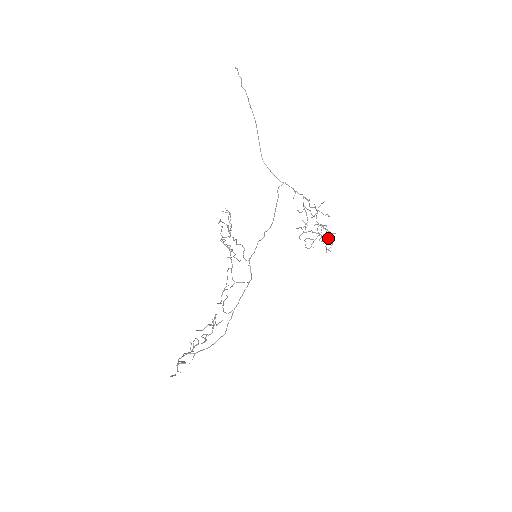
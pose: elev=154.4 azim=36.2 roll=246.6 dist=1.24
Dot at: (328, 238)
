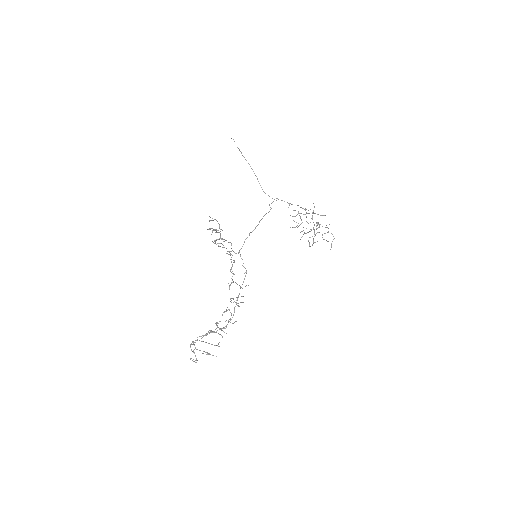
Dot at: (327, 232)
